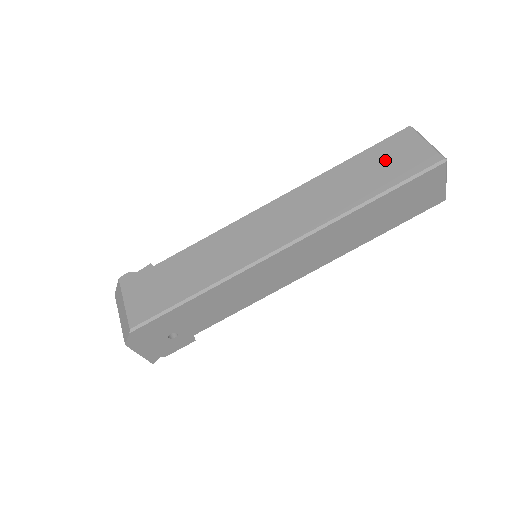
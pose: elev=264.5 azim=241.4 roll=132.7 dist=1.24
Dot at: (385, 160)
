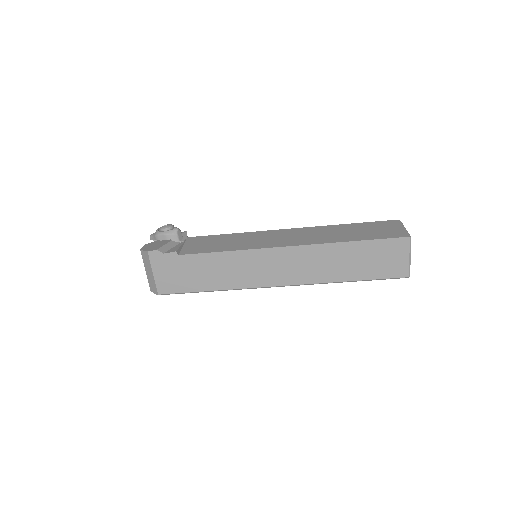
Dot at: (375, 257)
